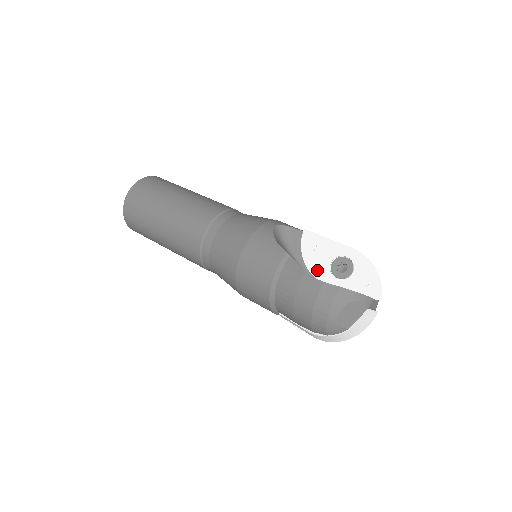
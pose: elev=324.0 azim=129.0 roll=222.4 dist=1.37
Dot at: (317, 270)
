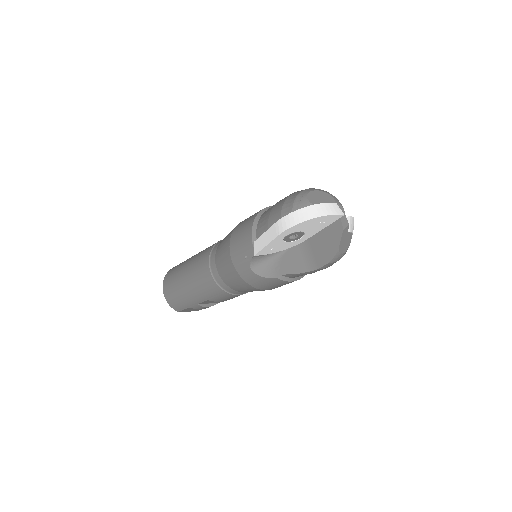
Dot at: occluded
